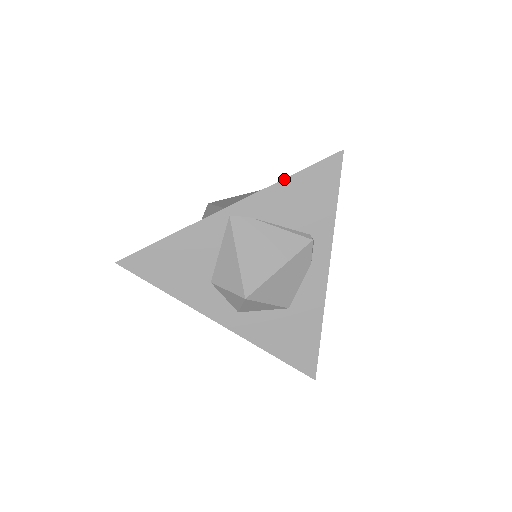
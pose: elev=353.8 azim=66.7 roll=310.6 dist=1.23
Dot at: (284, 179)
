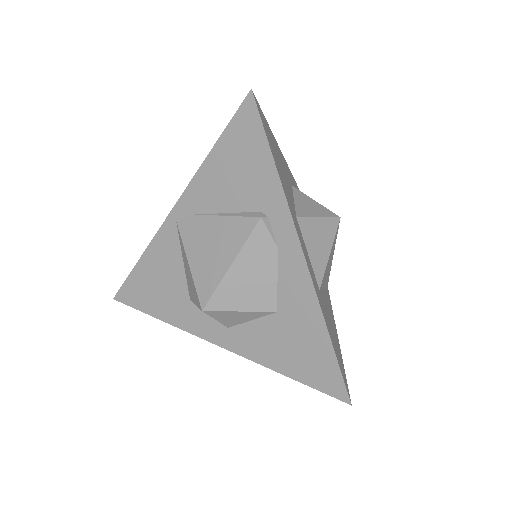
Dot at: (207, 157)
